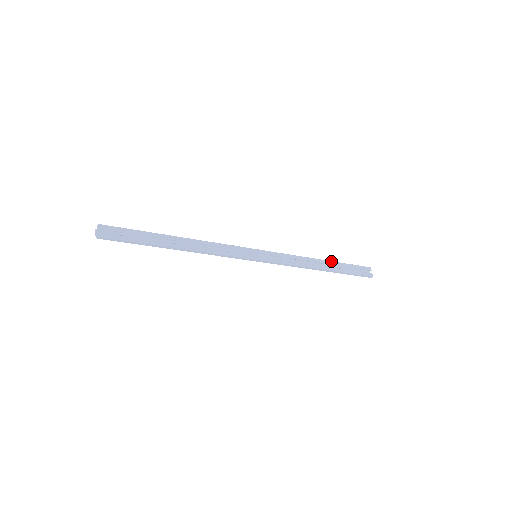
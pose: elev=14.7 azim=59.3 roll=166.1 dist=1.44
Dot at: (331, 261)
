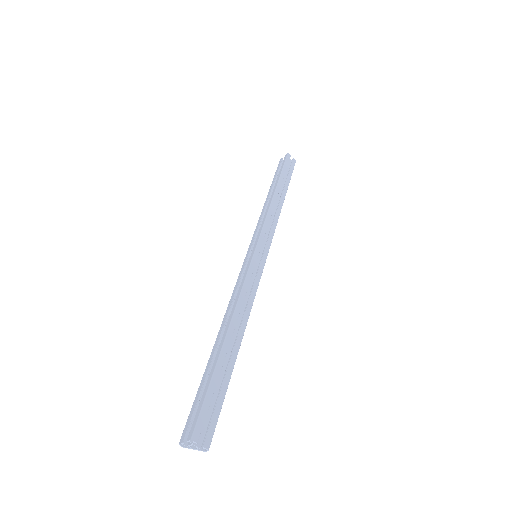
Dot at: (277, 184)
